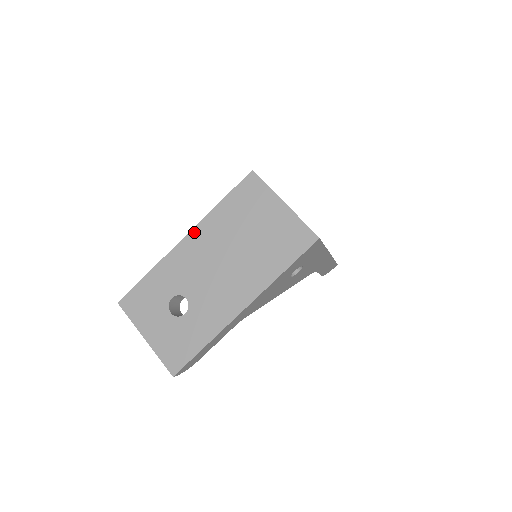
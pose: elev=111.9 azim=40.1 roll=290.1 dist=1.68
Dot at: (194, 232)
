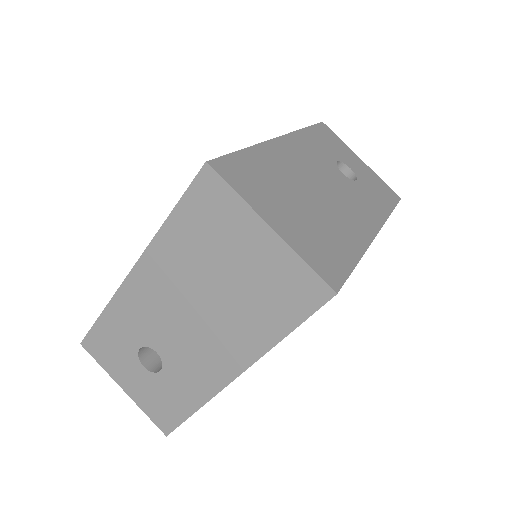
Dot at: (142, 263)
